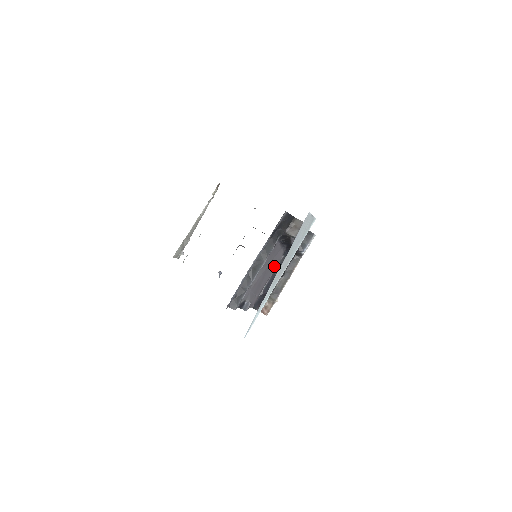
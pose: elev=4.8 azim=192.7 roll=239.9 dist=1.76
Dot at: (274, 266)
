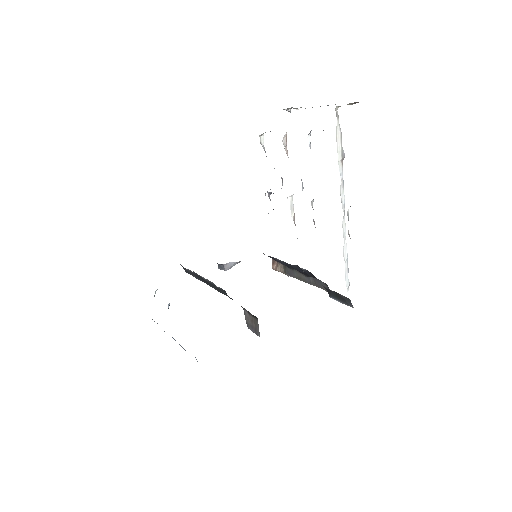
Dot at: occluded
